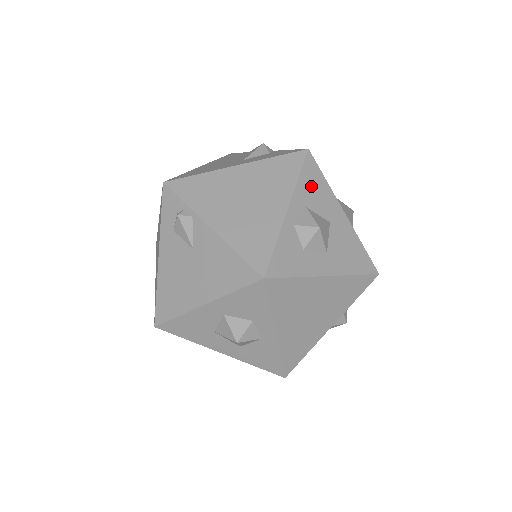
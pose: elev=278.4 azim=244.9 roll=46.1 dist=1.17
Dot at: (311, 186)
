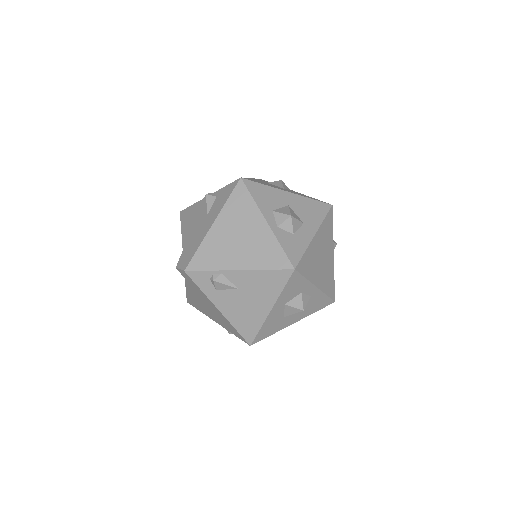
Dot at: (262, 197)
